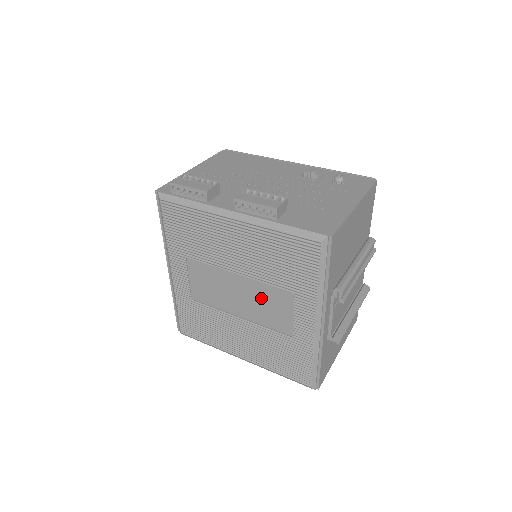
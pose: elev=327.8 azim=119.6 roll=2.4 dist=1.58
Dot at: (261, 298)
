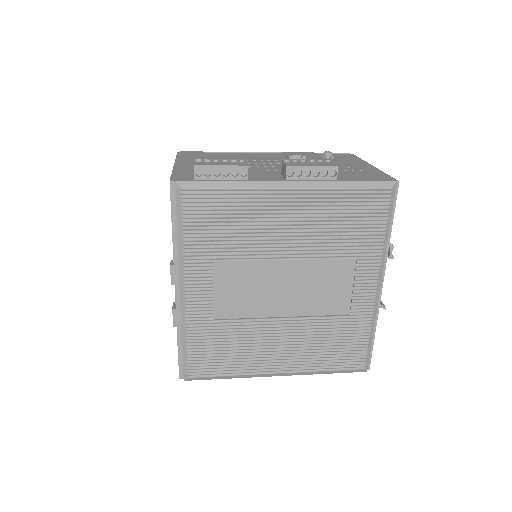
Dot at: (314, 281)
